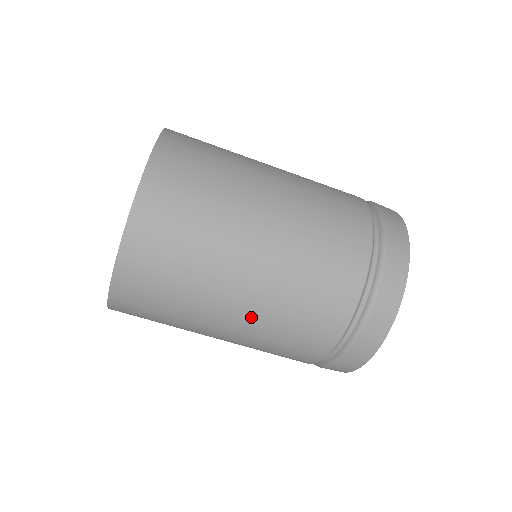
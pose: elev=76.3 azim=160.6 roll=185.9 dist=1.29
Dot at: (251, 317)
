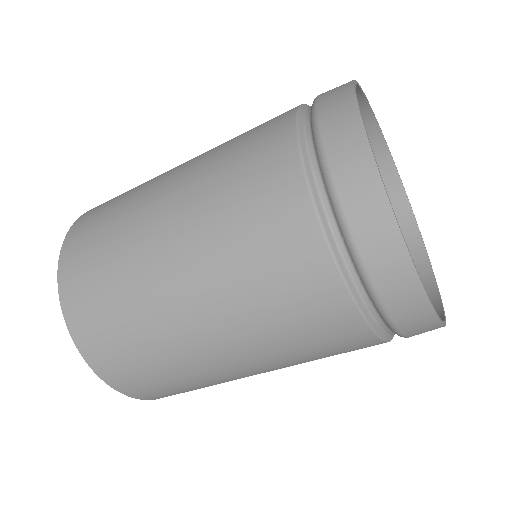
Dot at: occluded
